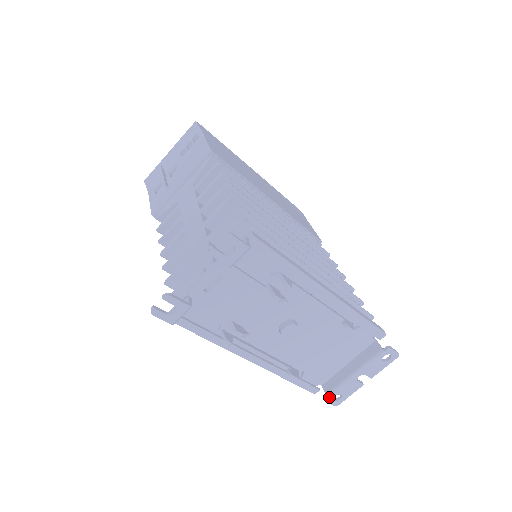
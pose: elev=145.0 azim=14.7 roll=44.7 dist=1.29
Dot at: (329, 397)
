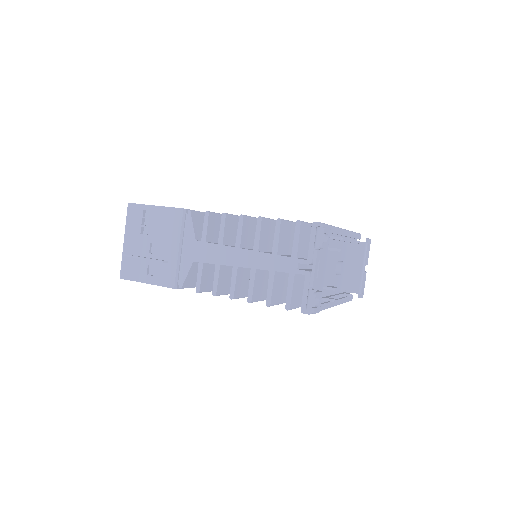
Dot at: (361, 294)
